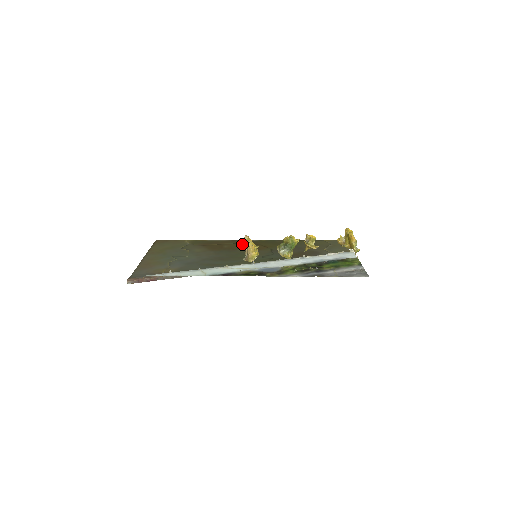
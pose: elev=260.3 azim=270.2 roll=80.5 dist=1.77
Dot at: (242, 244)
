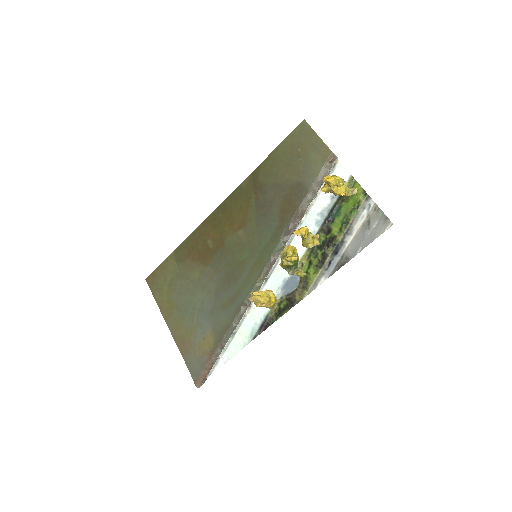
Dot at: (219, 225)
